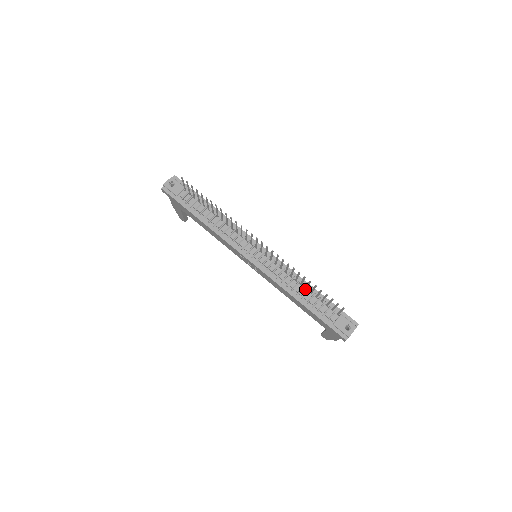
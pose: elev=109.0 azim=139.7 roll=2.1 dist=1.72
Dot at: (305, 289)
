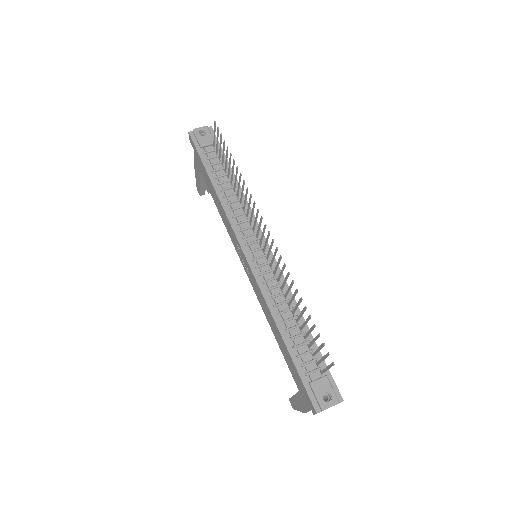
Dot at: (295, 321)
